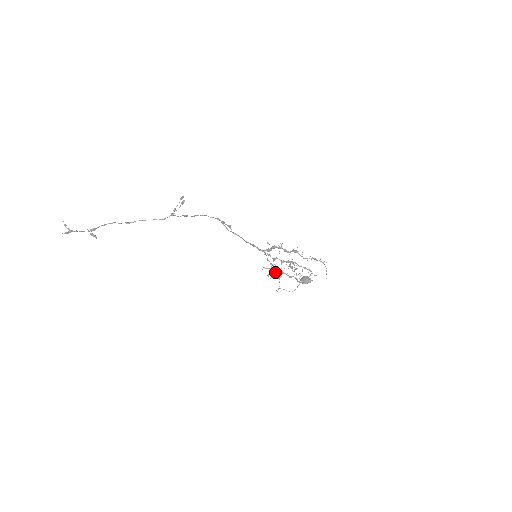
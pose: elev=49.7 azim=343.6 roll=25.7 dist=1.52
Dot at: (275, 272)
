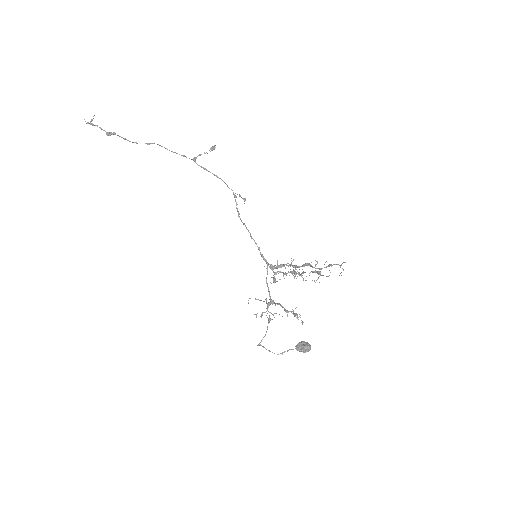
Dot at: occluded
